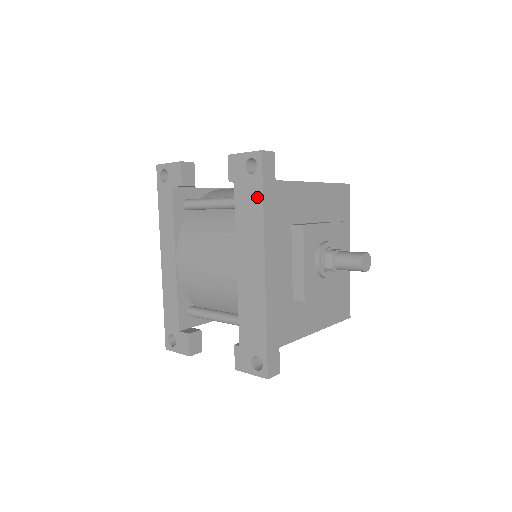
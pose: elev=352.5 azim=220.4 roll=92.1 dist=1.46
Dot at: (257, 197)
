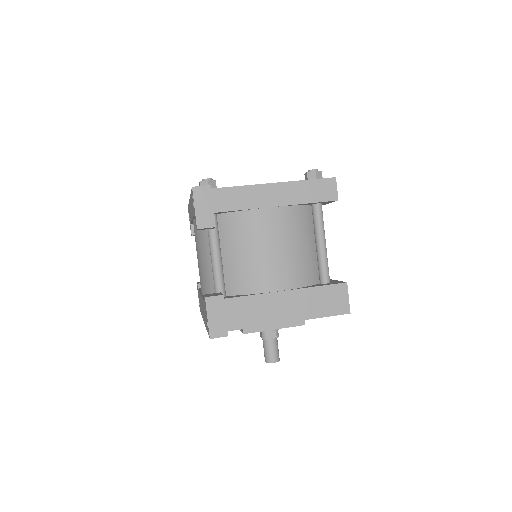
Dot at: (206, 325)
